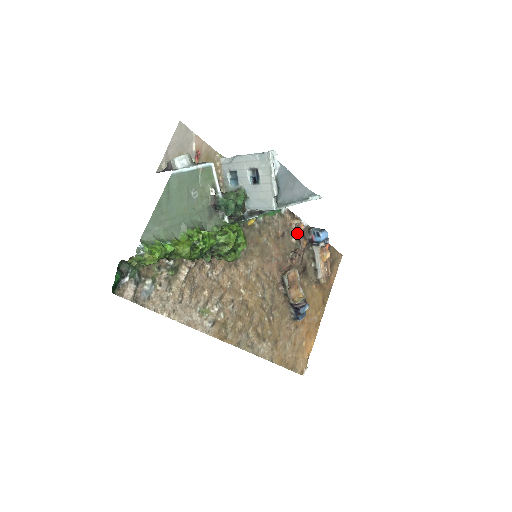
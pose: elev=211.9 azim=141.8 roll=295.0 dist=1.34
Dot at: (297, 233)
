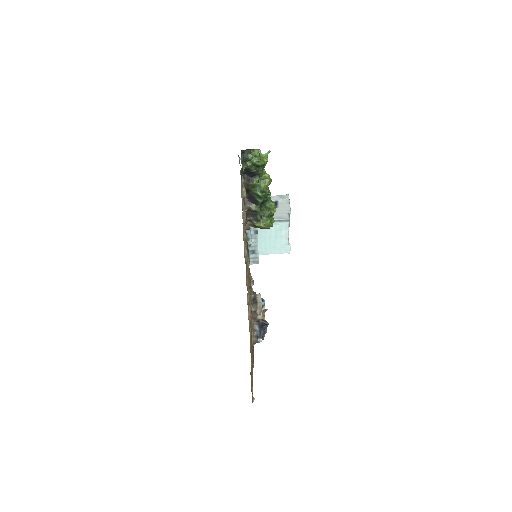
Dot at: occluded
